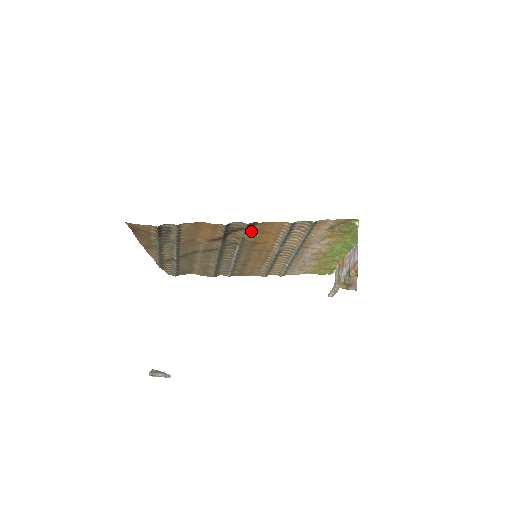
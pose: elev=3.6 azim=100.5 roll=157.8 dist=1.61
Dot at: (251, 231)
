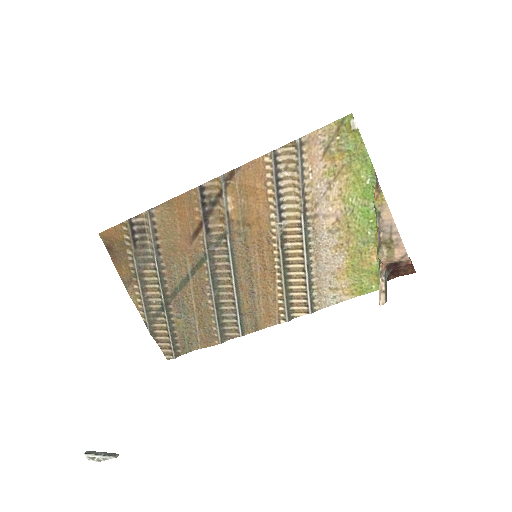
Dot at: (233, 195)
